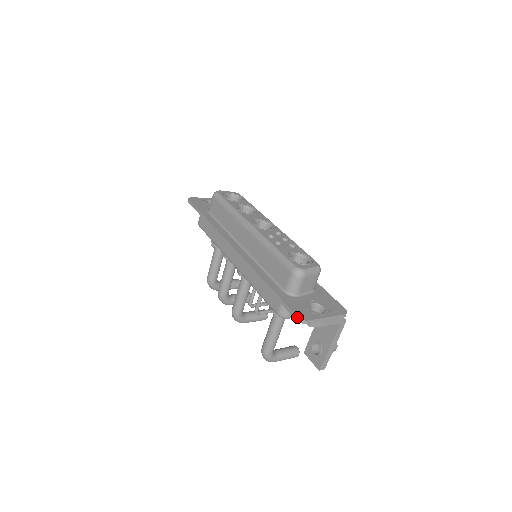
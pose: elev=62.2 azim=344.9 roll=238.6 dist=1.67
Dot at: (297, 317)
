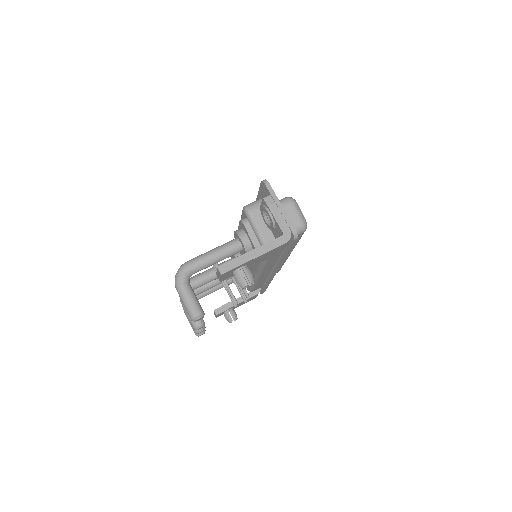
Dot at: (264, 180)
